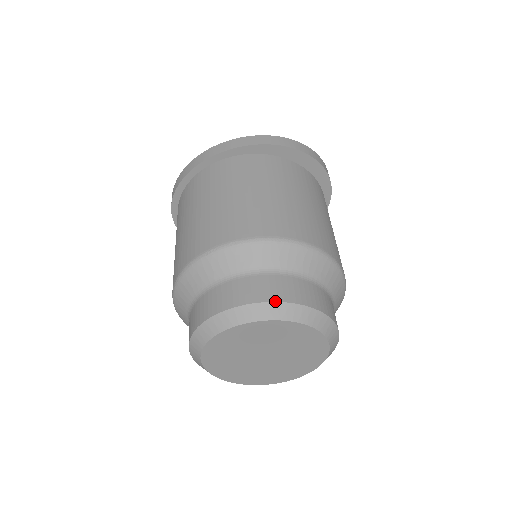
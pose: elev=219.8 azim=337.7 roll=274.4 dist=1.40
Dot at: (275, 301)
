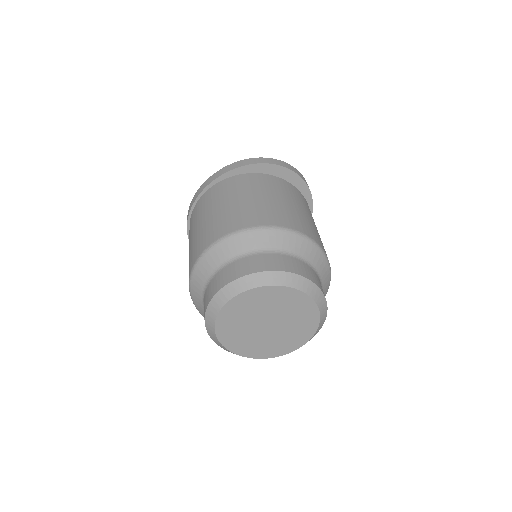
Dot at: (248, 274)
